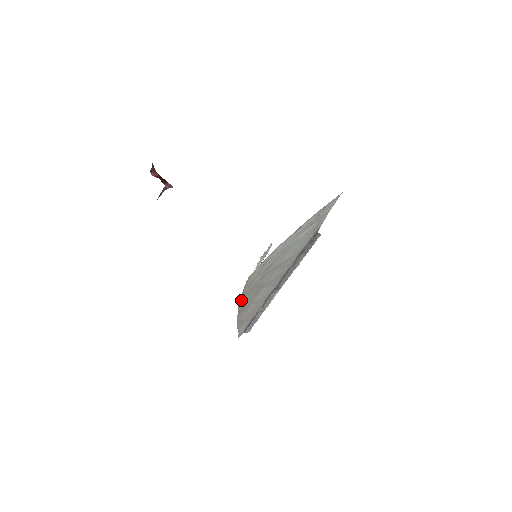
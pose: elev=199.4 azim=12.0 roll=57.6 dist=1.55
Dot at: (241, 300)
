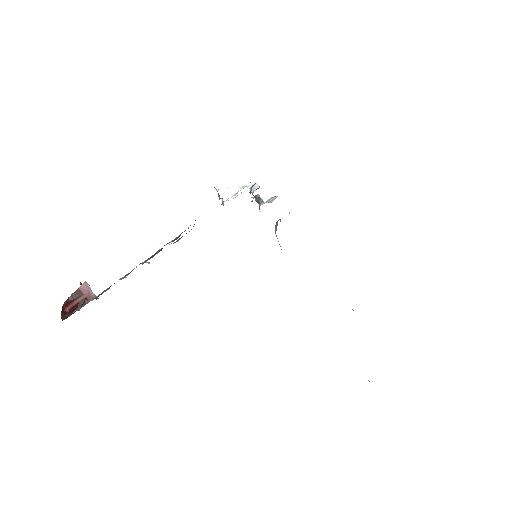
Dot at: occluded
